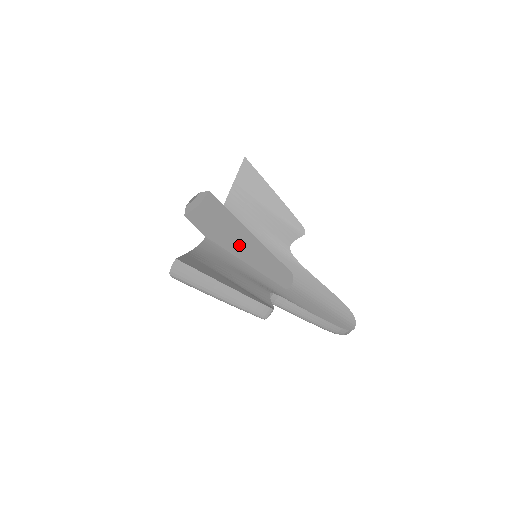
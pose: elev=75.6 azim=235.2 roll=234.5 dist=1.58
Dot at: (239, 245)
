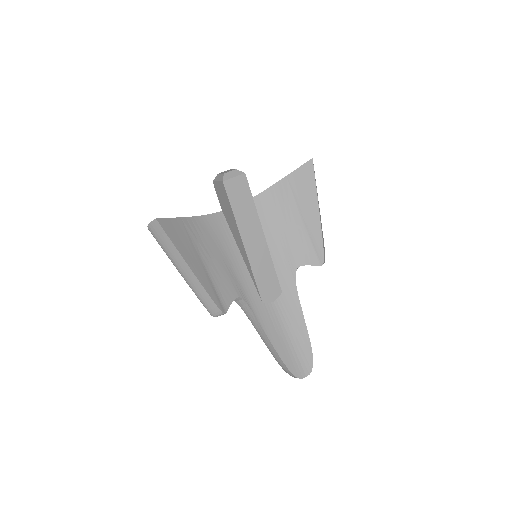
Dot at: (241, 238)
